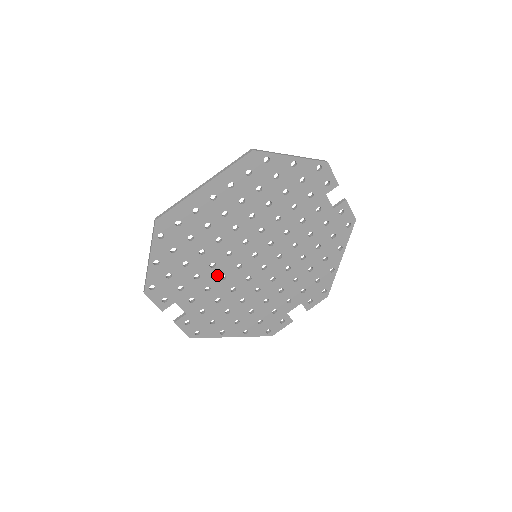
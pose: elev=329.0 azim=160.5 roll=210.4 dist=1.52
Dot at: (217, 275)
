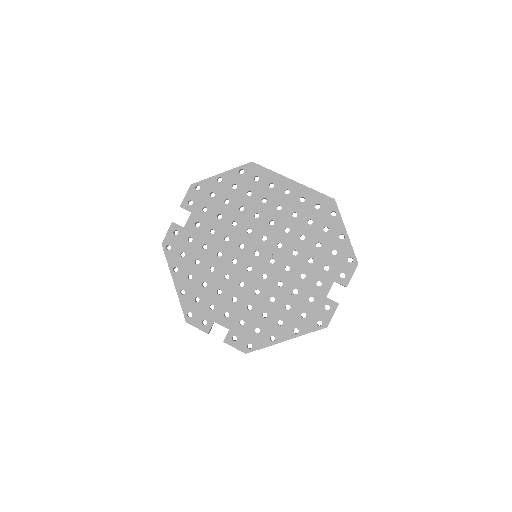
Dot at: (227, 232)
